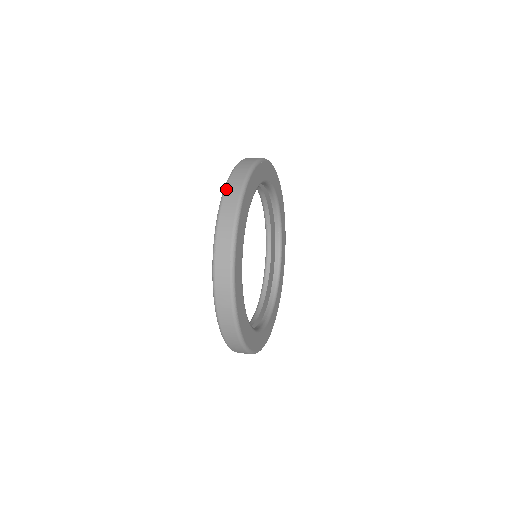
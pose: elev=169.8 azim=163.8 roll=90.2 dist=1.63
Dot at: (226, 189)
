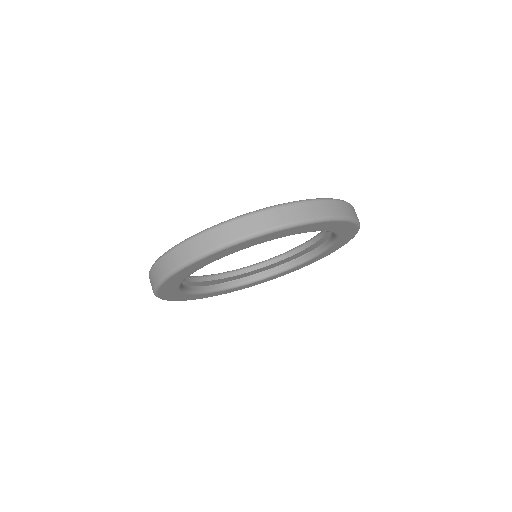
Dot at: (176, 248)
